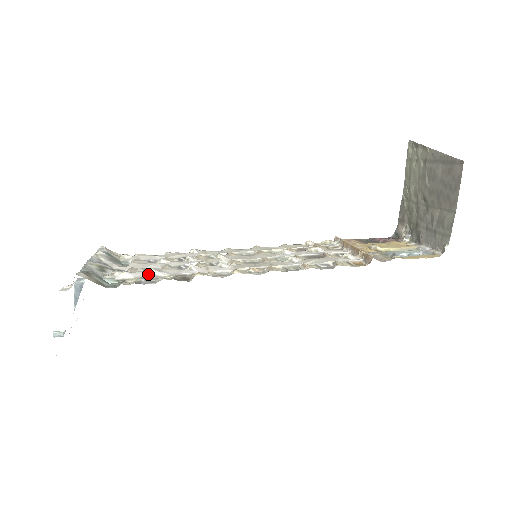
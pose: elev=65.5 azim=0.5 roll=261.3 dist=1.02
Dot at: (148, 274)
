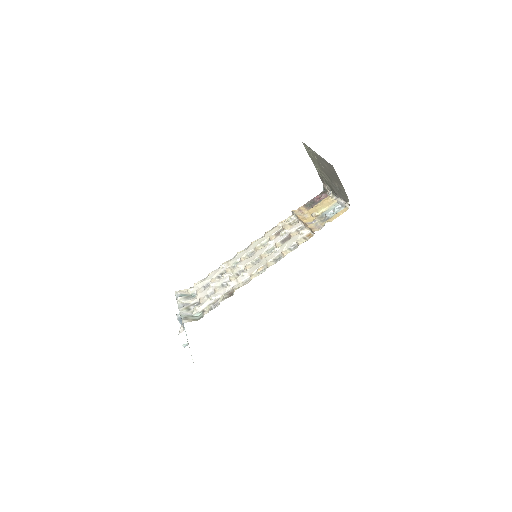
Dot at: (211, 300)
